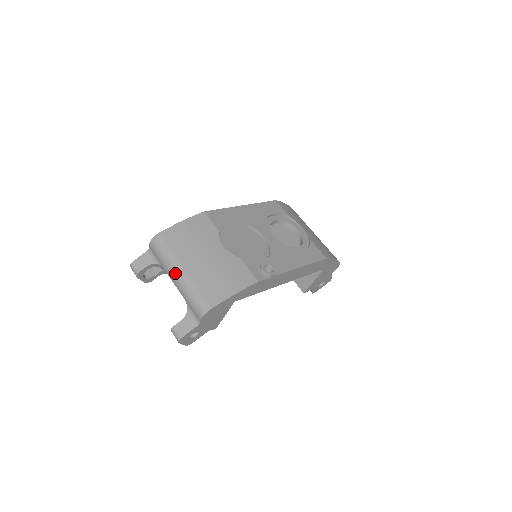
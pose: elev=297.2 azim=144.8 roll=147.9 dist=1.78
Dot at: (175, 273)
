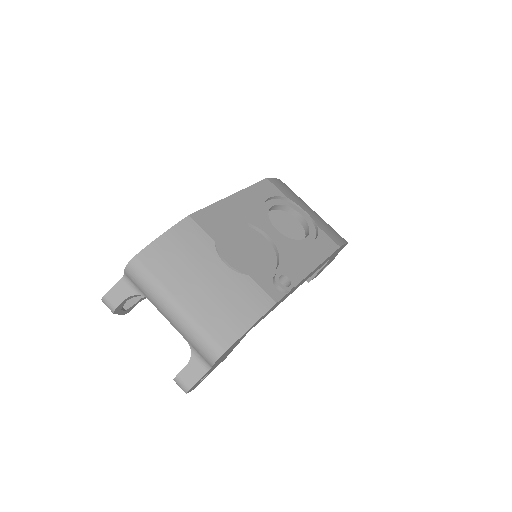
Dot at: (168, 308)
